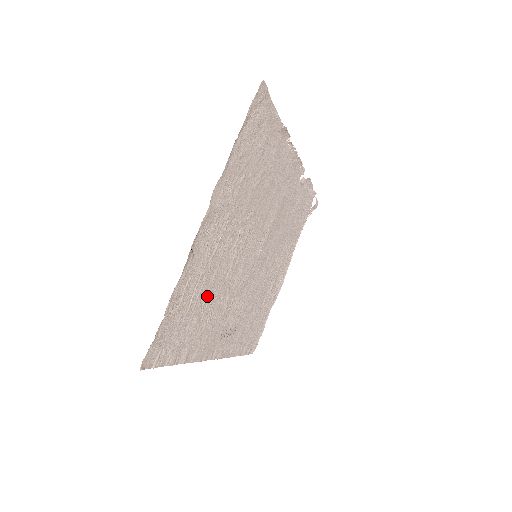
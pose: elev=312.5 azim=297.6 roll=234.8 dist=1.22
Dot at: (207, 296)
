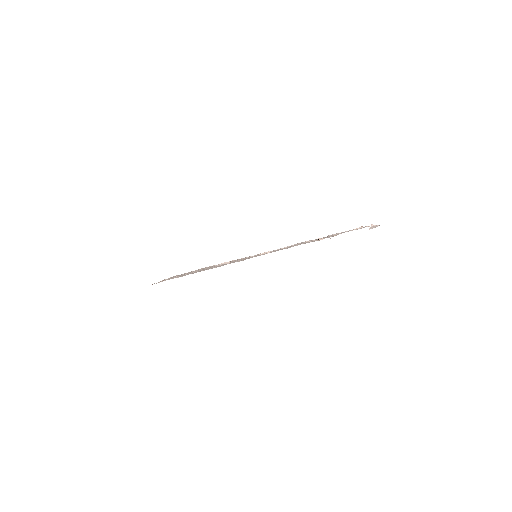
Dot at: occluded
